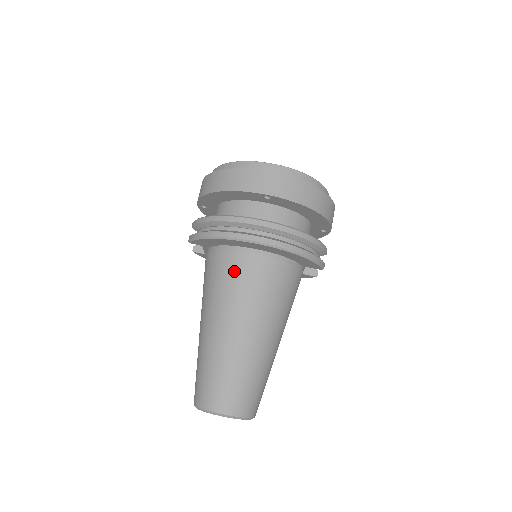
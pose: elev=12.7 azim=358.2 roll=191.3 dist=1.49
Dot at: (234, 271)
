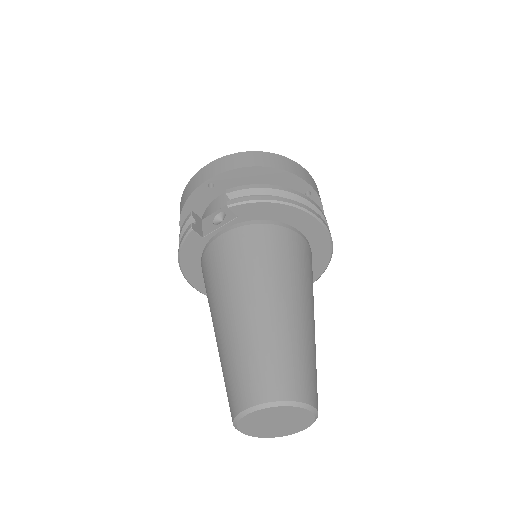
Dot at: (292, 247)
